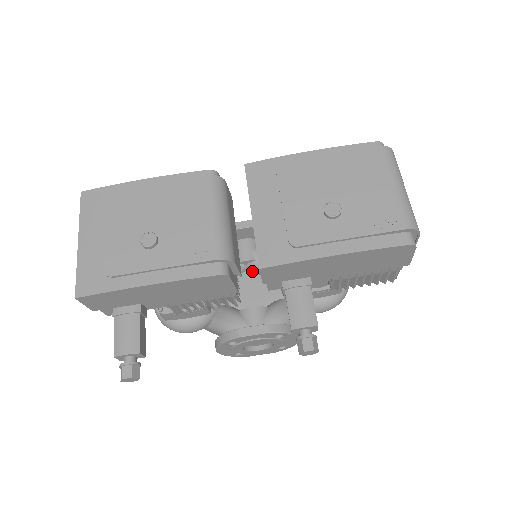
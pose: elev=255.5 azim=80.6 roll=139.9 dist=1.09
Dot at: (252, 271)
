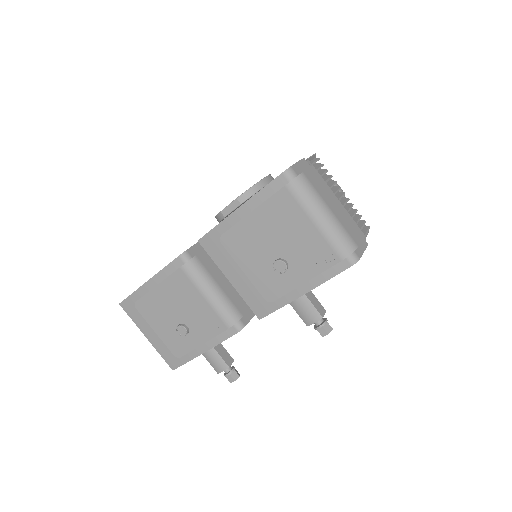
Dot at: occluded
